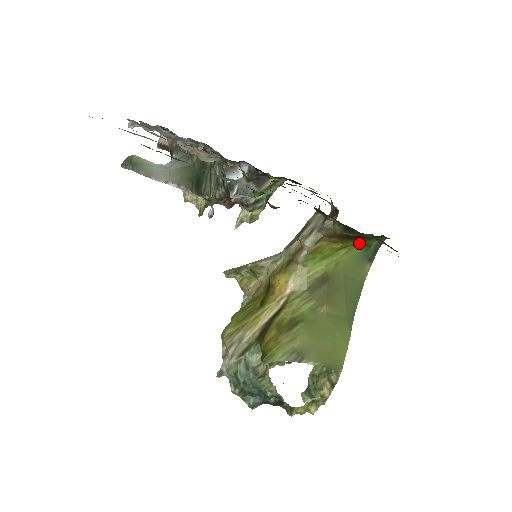
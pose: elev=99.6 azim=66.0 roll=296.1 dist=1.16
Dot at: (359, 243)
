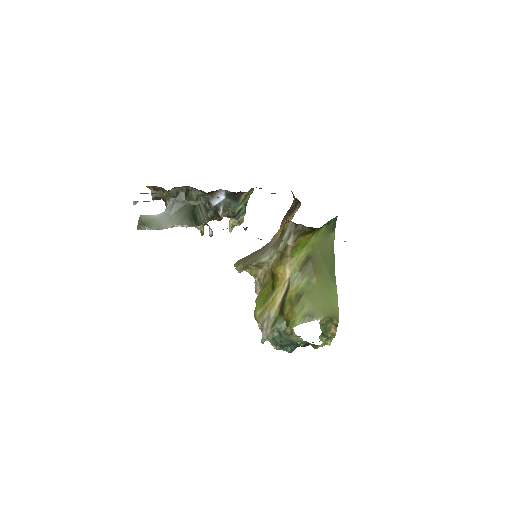
Dot at: (322, 226)
